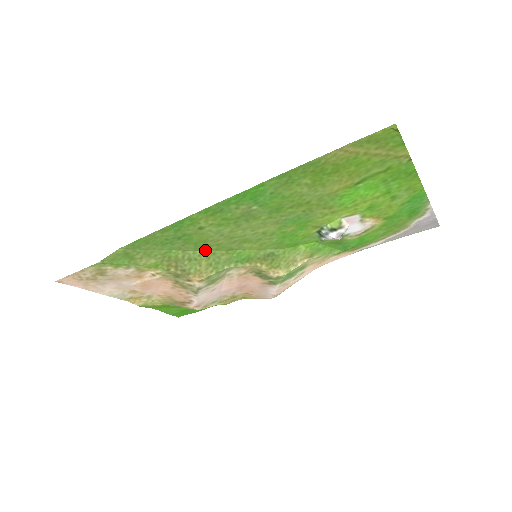
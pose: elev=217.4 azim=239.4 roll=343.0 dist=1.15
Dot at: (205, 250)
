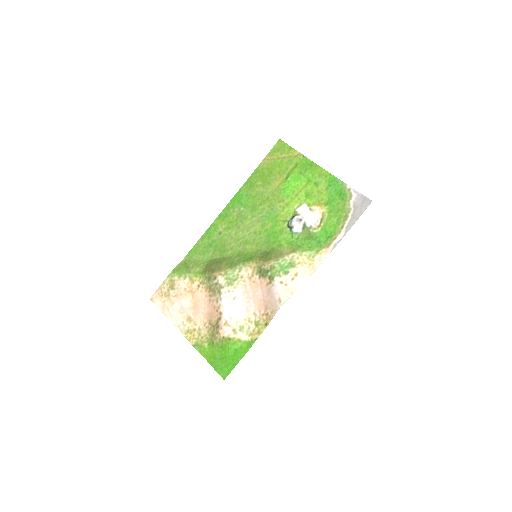
Dot at: (226, 256)
